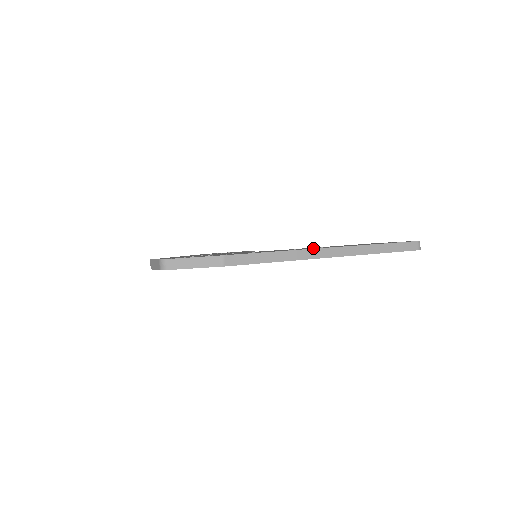
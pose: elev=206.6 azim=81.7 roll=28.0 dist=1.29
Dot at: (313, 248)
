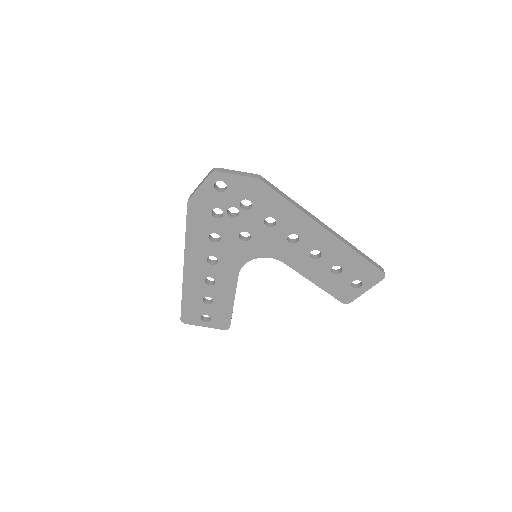
Dot at: occluded
